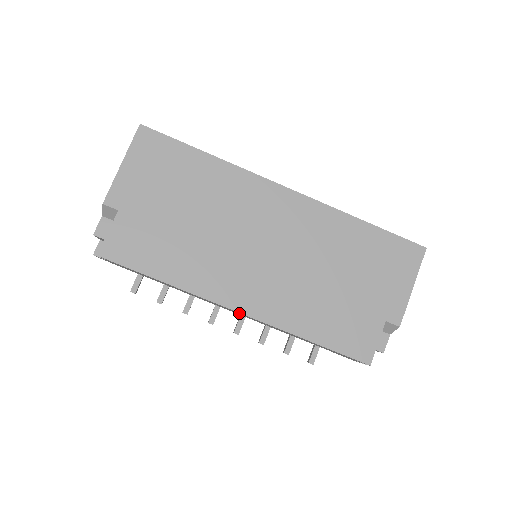
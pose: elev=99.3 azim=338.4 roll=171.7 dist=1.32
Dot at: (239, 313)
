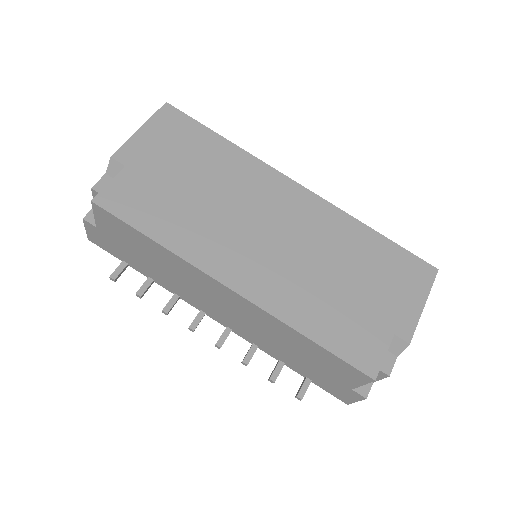
Dot at: (230, 300)
